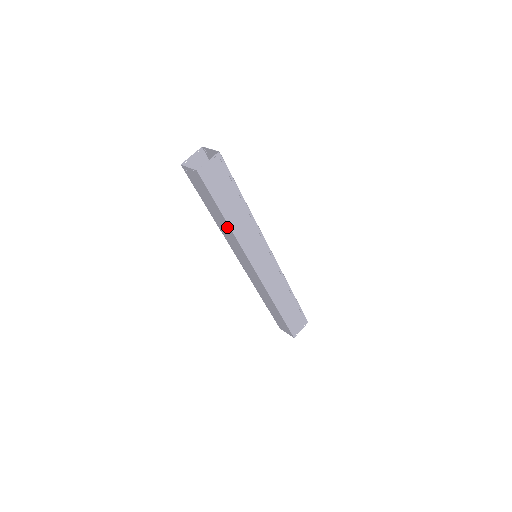
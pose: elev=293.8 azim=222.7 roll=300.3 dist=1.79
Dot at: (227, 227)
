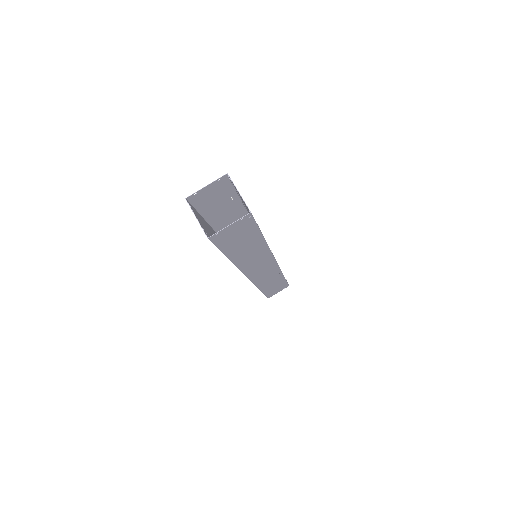
Dot at: occluded
